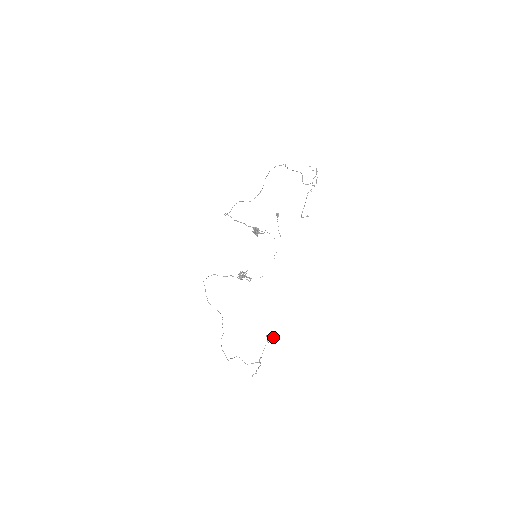
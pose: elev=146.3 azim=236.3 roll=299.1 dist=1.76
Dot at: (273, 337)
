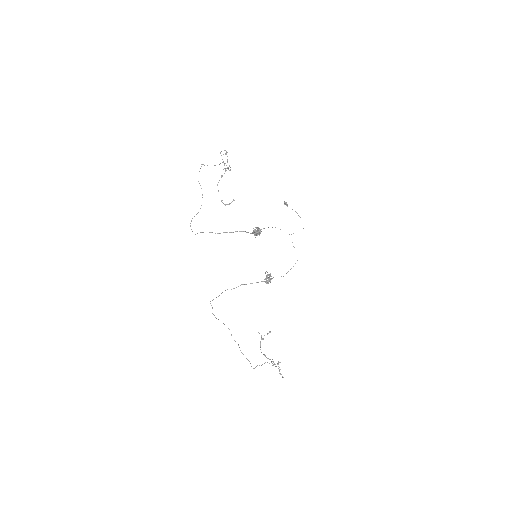
Dot at: (269, 332)
